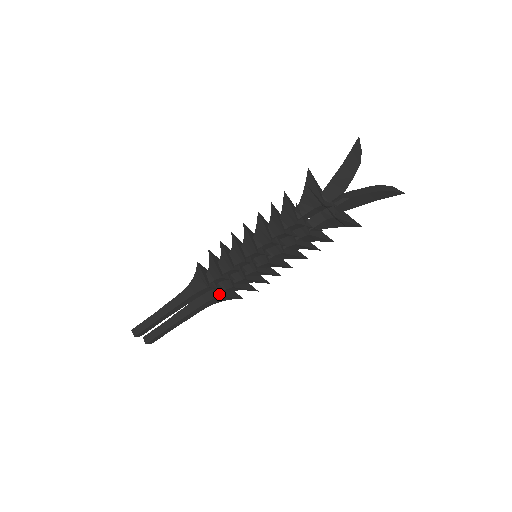
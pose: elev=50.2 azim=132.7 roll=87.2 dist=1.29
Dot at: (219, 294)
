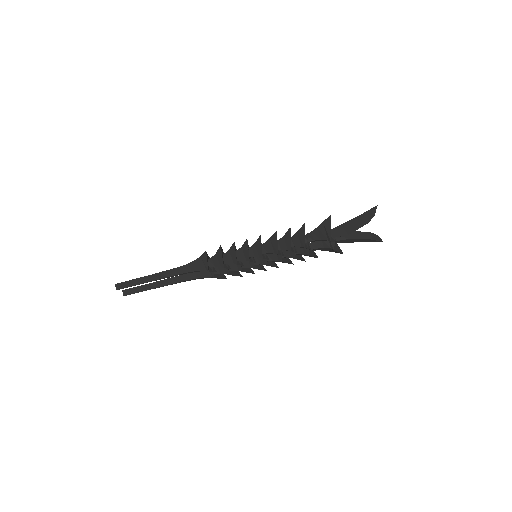
Dot at: (214, 276)
